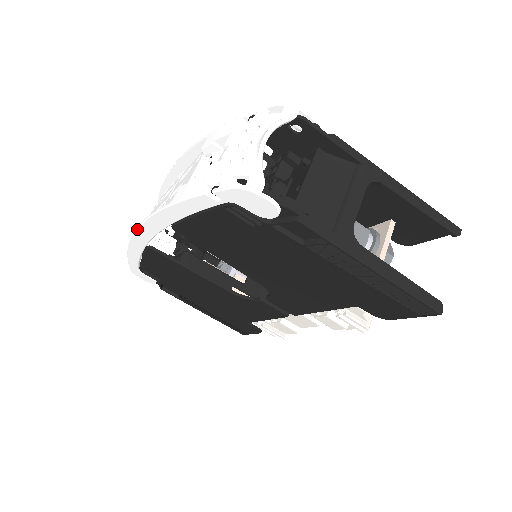
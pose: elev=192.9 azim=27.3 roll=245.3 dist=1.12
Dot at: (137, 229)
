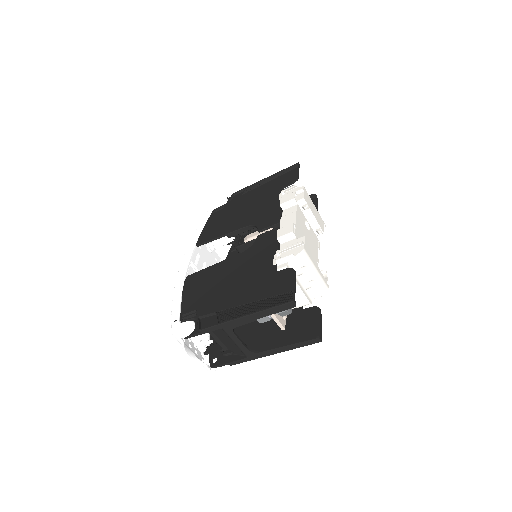
Dot at: occluded
